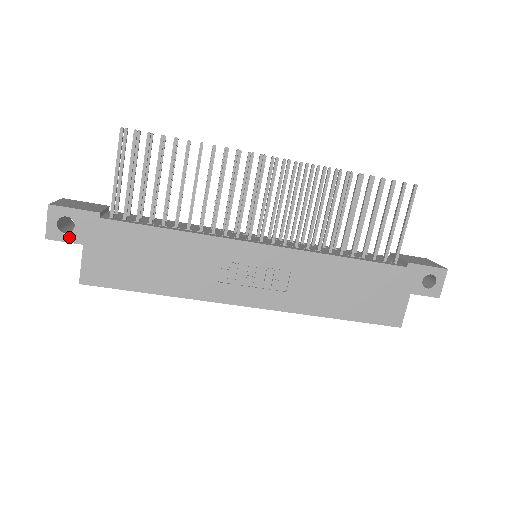
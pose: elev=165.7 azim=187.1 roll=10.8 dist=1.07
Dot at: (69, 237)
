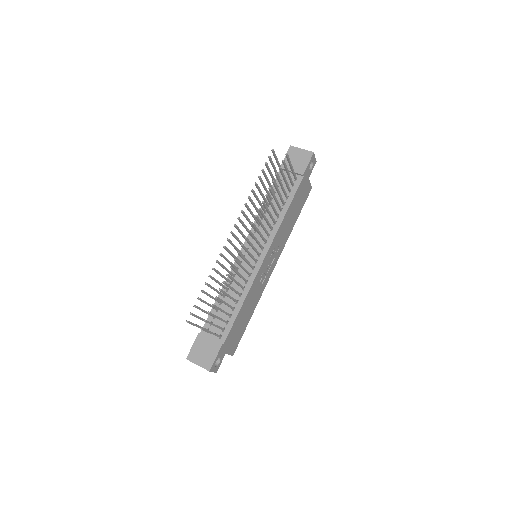
Dot at: (221, 361)
